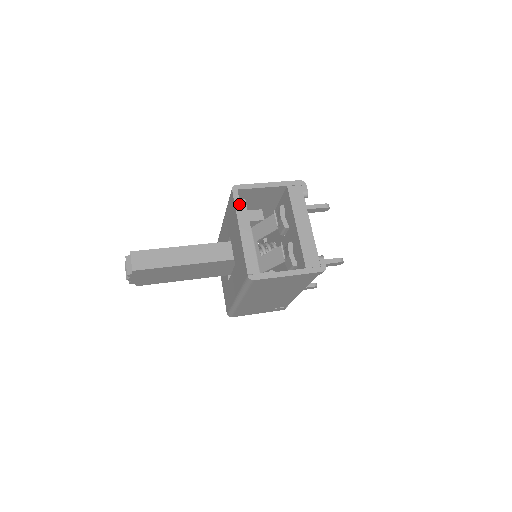
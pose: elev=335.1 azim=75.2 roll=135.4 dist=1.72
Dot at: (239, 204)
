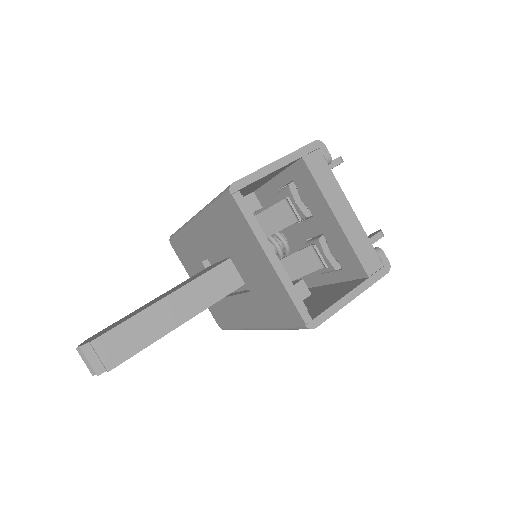
Dot at: (251, 215)
